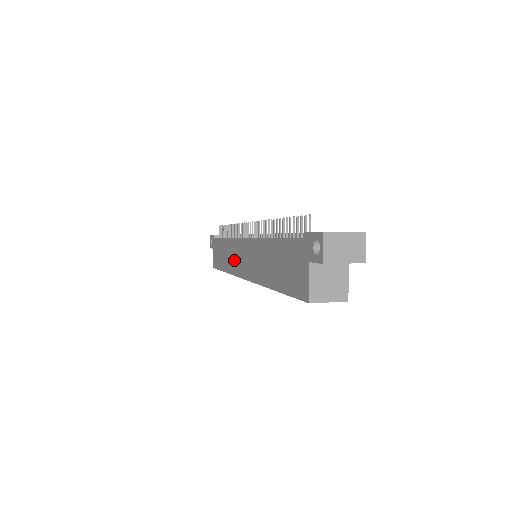
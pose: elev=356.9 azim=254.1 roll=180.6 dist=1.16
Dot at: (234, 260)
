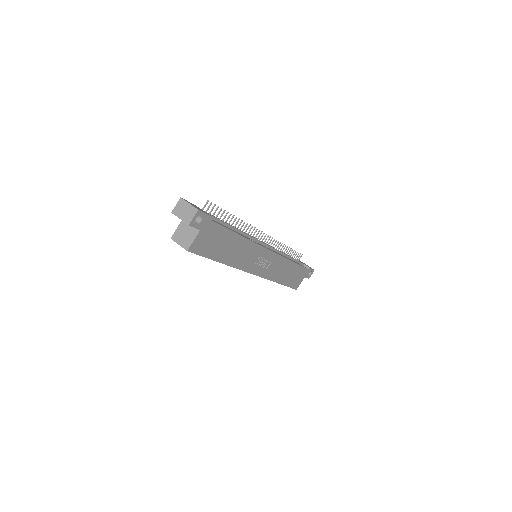
Dot at: occluded
